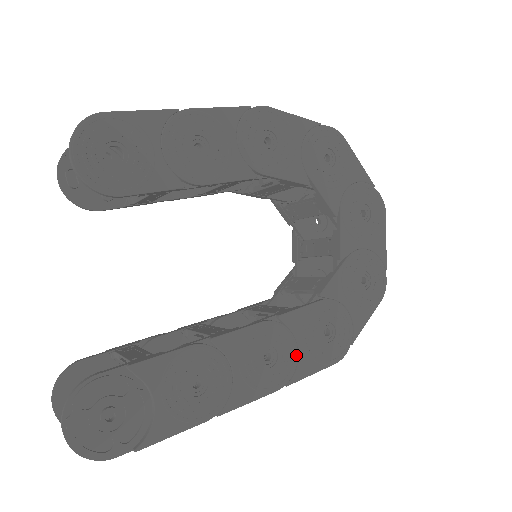
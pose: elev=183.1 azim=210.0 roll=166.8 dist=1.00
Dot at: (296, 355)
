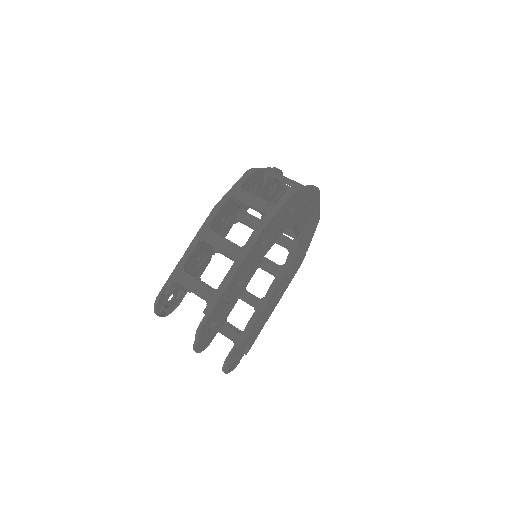
Dot at: (287, 281)
